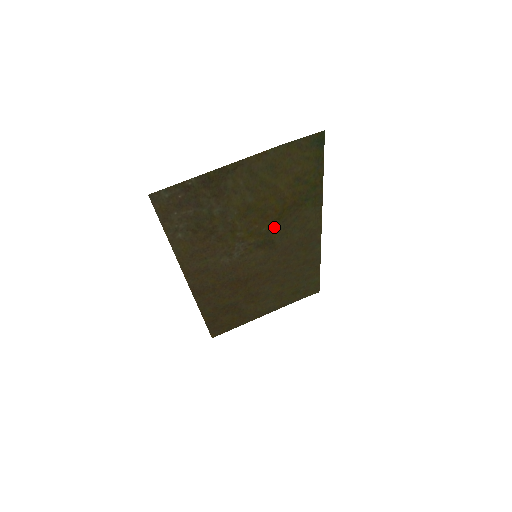
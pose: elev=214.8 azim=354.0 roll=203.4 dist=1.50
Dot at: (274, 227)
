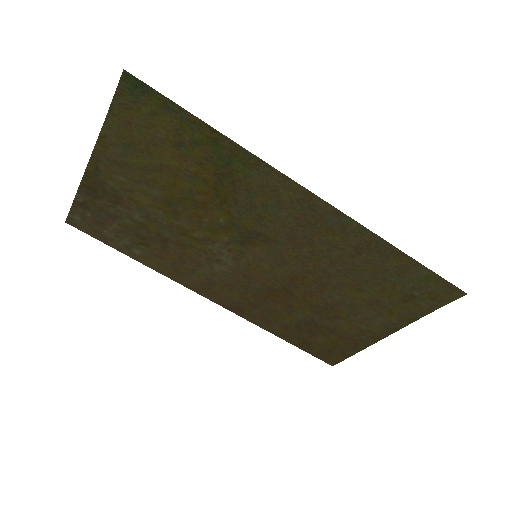
Dot at: (233, 214)
